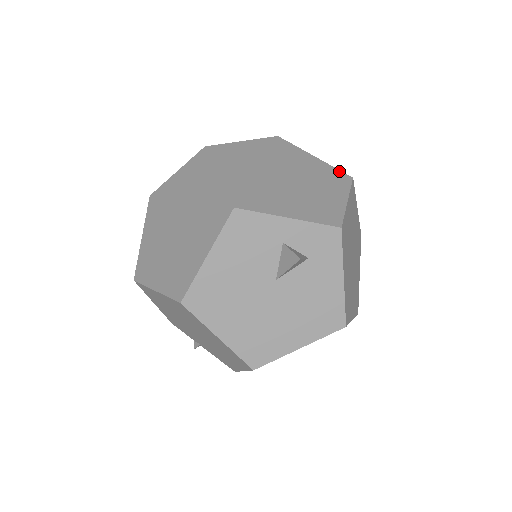
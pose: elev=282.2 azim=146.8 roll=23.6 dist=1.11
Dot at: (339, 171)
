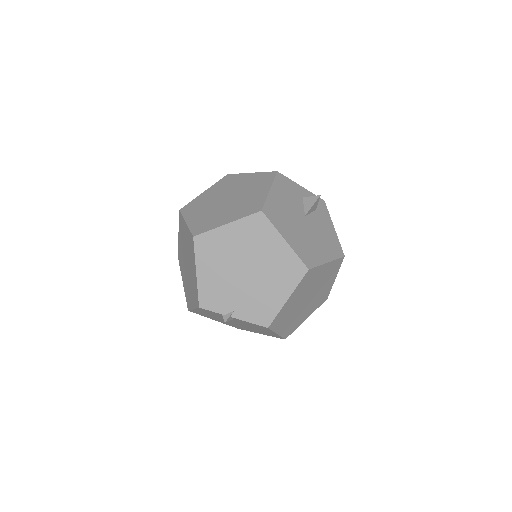
Dot at: occluded
